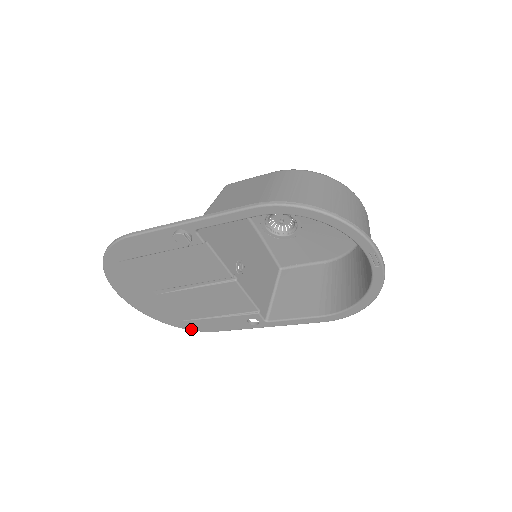
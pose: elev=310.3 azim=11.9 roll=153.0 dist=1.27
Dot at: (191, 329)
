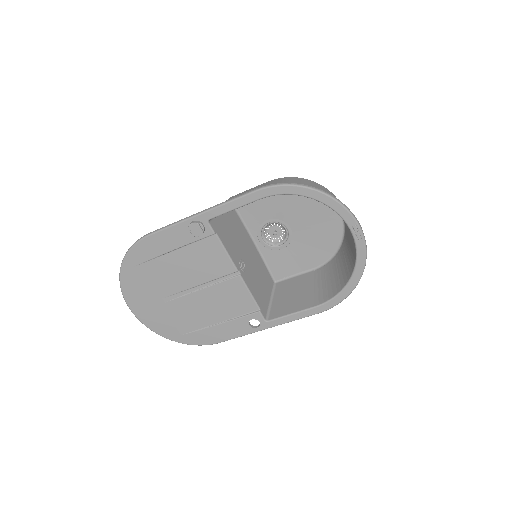
Dot at: (195, 343)
